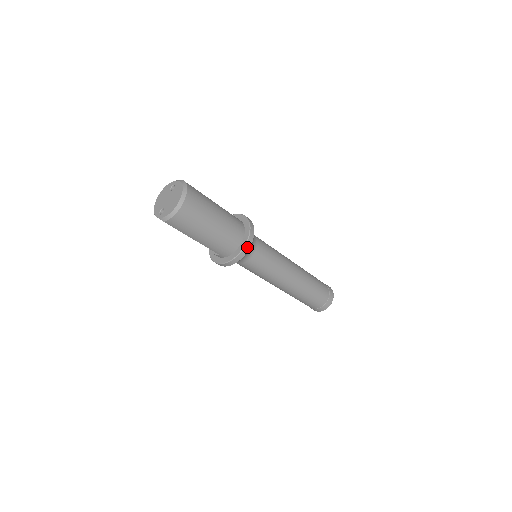
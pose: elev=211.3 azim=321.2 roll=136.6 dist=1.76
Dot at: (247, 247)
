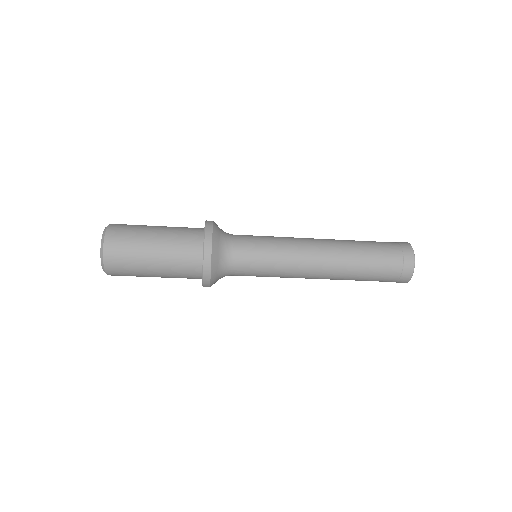
Dot at: (207, 276)
